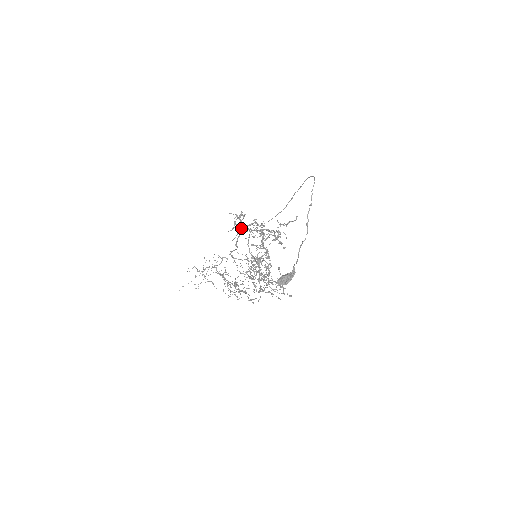
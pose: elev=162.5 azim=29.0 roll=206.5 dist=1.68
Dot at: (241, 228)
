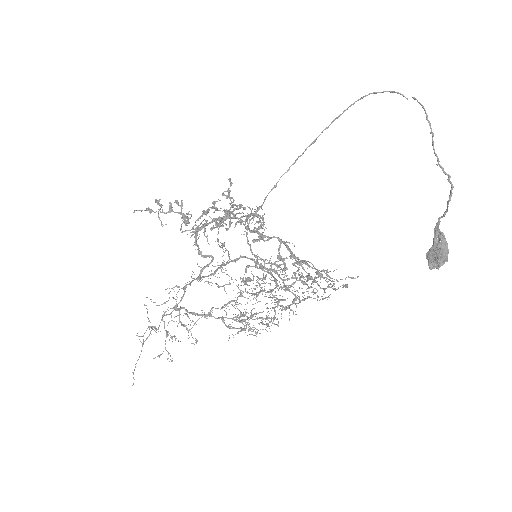
Dot at: (205, 224)
